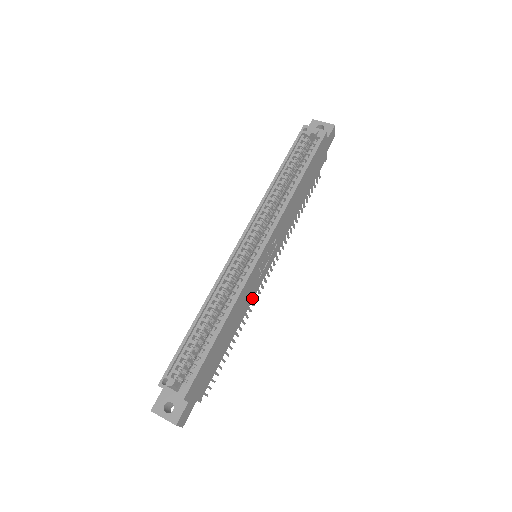
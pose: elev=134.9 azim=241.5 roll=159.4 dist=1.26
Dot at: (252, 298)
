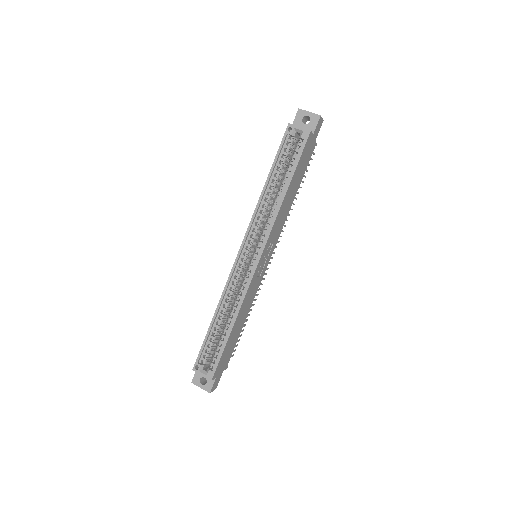
Dot at: (257, 290)
